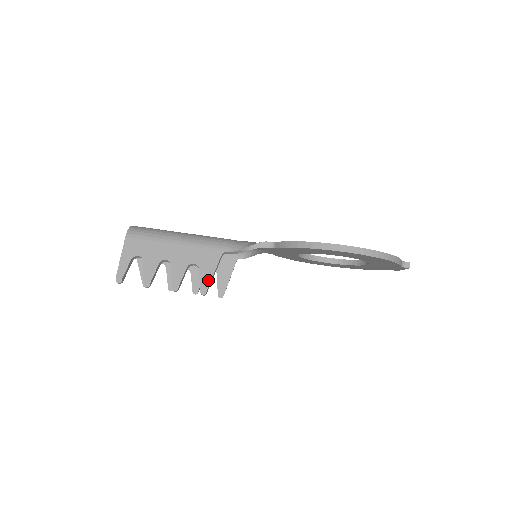
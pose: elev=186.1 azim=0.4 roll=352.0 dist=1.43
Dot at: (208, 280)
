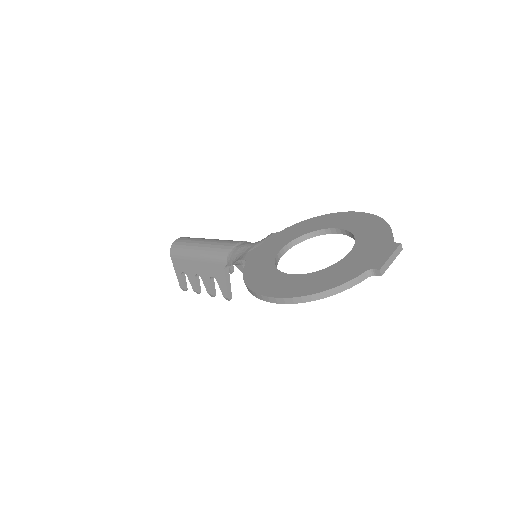
Dot at: (225, 290)
